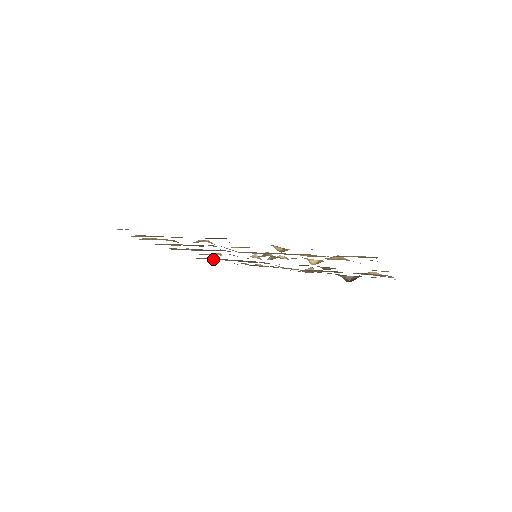
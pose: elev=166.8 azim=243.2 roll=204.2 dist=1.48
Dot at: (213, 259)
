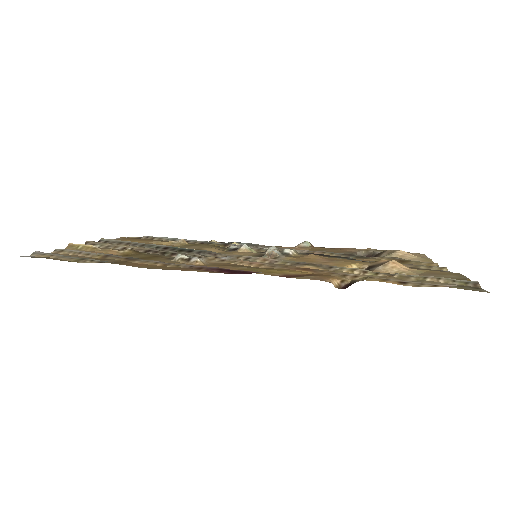
Dot at: (164, 239)
